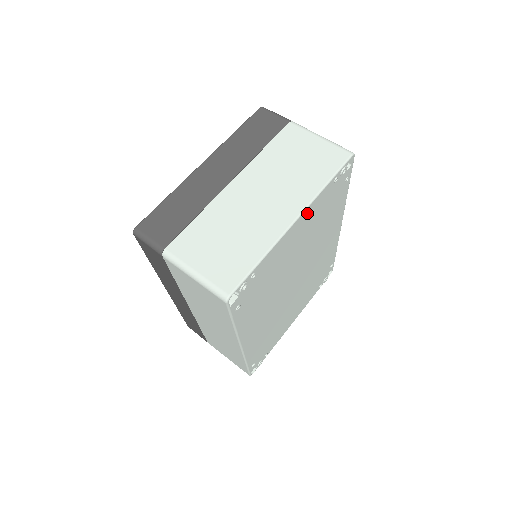
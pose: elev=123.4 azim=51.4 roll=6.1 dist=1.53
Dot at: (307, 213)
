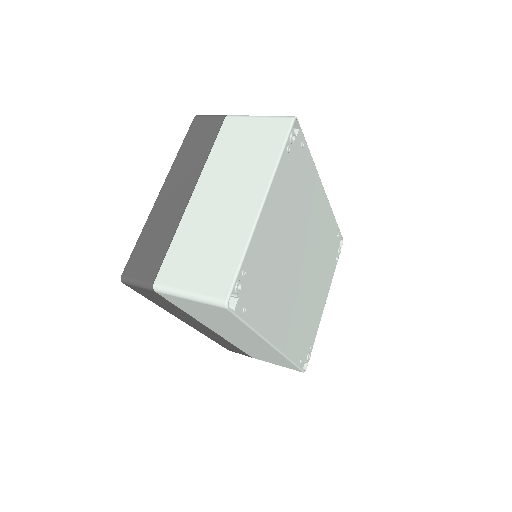
Dot at: (273, 192)
